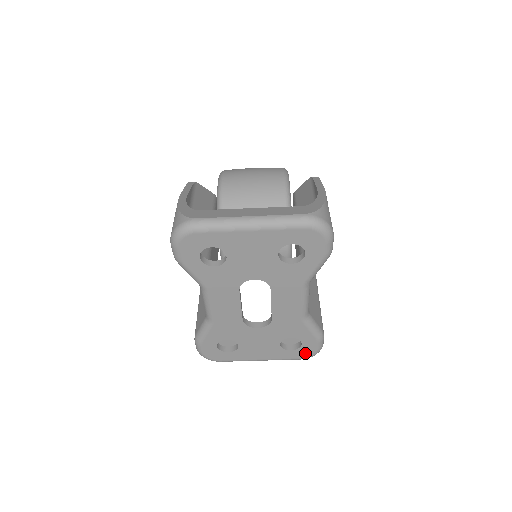
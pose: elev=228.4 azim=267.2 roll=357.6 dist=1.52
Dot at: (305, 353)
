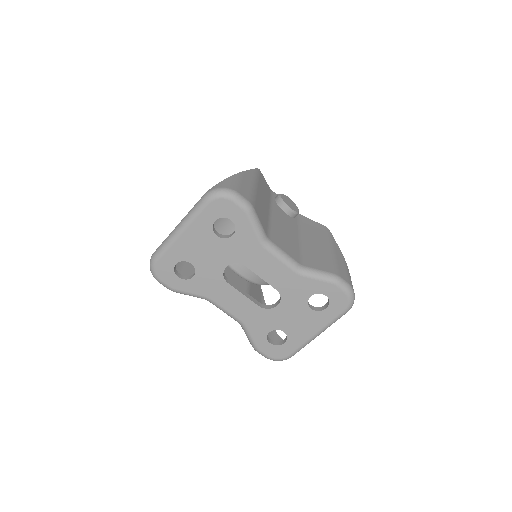
Dot at: (340, 303)
